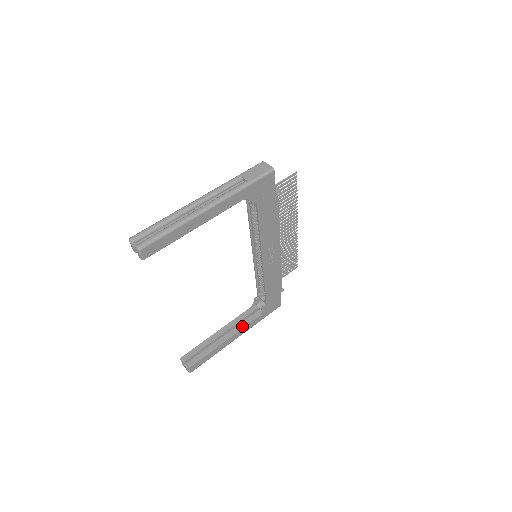
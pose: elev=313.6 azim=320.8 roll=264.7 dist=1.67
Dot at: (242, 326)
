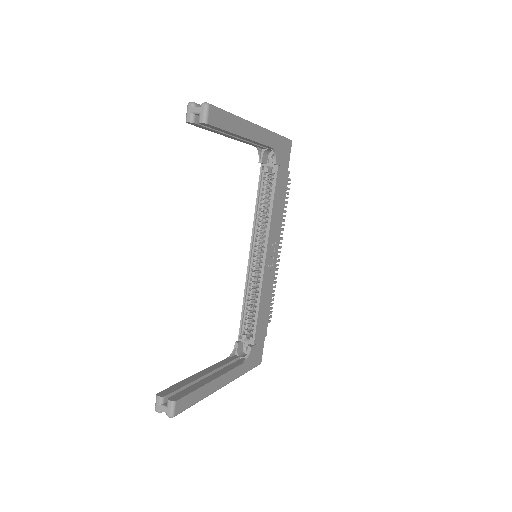
Dot at: (229, 368)
